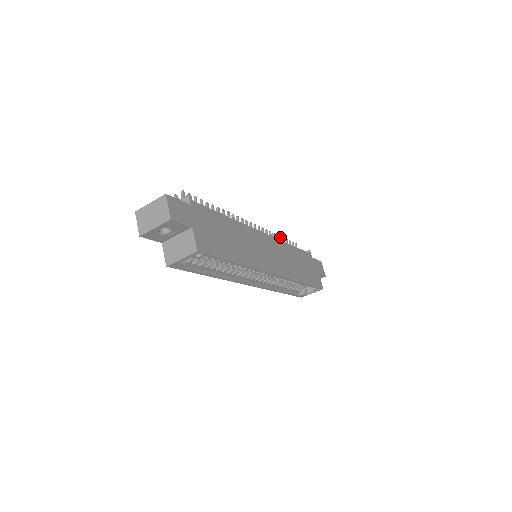
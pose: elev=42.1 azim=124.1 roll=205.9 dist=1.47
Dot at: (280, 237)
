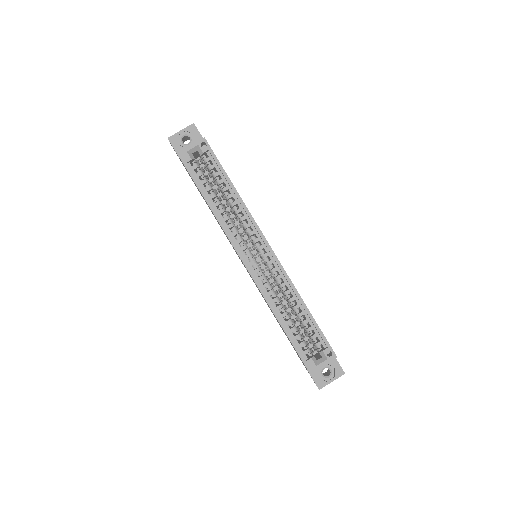
Dot at: occluded
